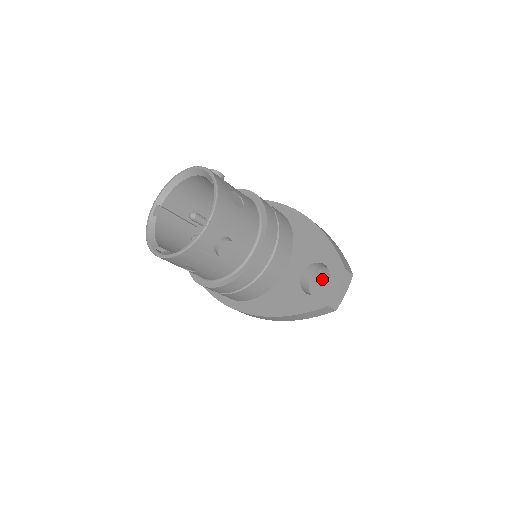
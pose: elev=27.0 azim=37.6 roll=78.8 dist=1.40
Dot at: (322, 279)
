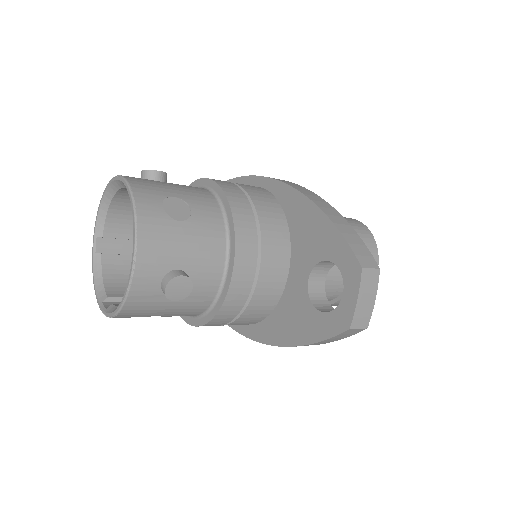
Dot at: occluded
